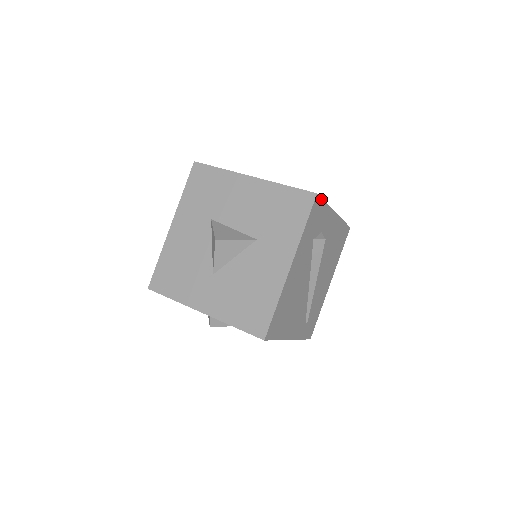
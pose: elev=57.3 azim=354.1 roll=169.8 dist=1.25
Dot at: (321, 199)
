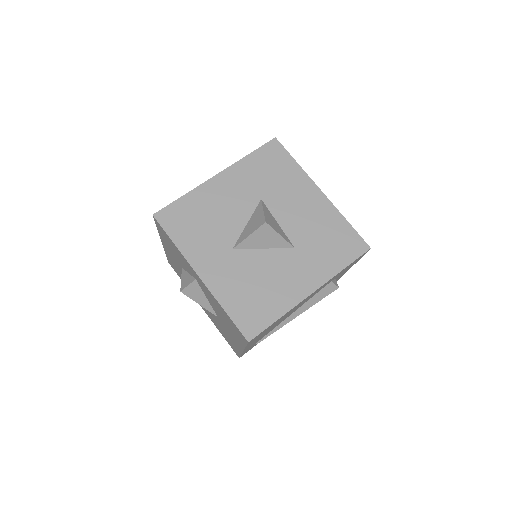
Dot at: (364, 254)
